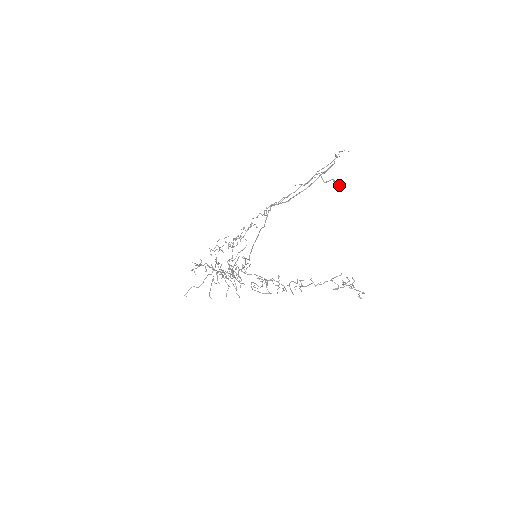
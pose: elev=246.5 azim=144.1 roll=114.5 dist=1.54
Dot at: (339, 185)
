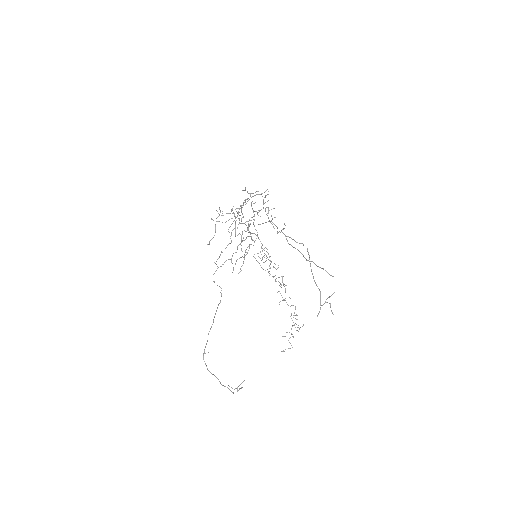
Dot at: occluded
